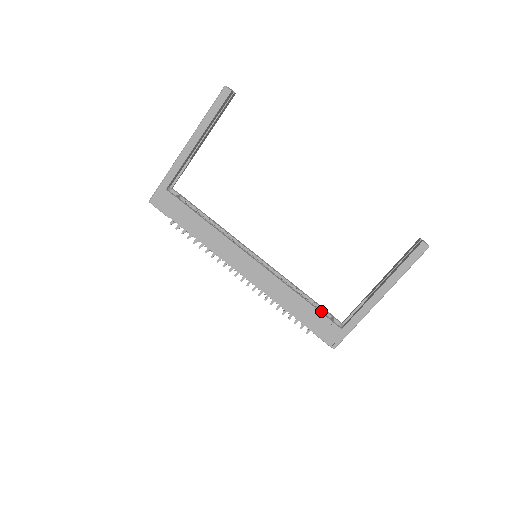
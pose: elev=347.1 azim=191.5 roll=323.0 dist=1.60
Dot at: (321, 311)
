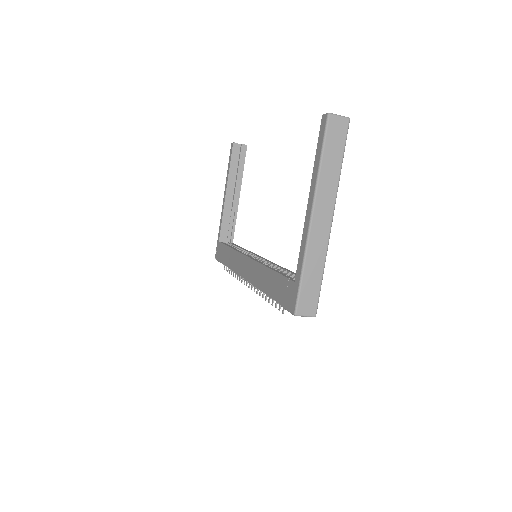
Dot at: (285, 274)
